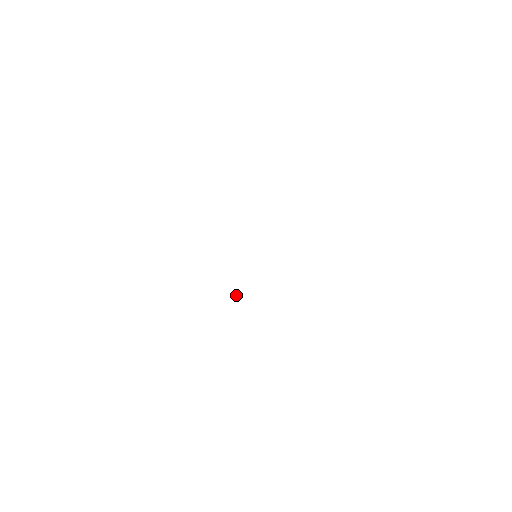
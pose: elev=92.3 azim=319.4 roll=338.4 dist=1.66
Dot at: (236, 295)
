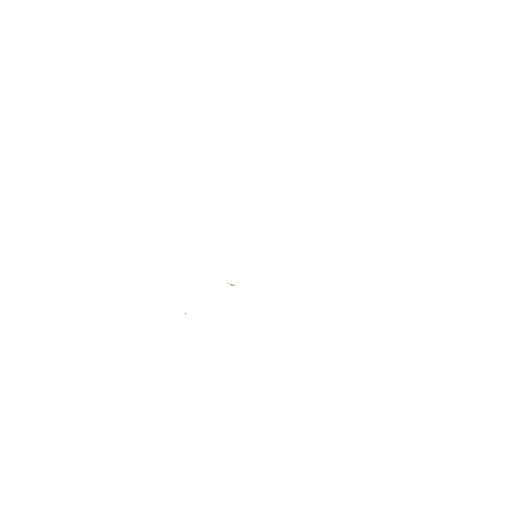
Dot at: (232, 284)
